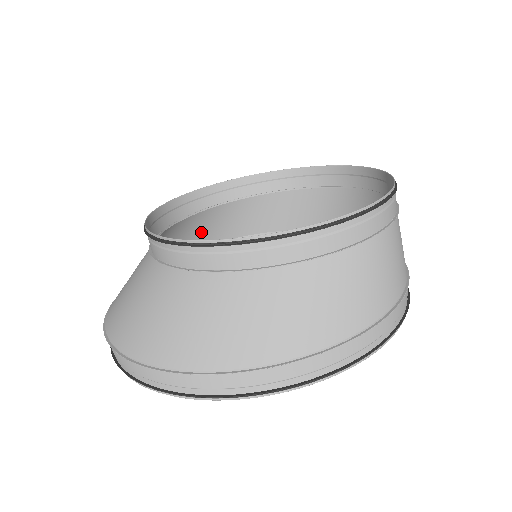
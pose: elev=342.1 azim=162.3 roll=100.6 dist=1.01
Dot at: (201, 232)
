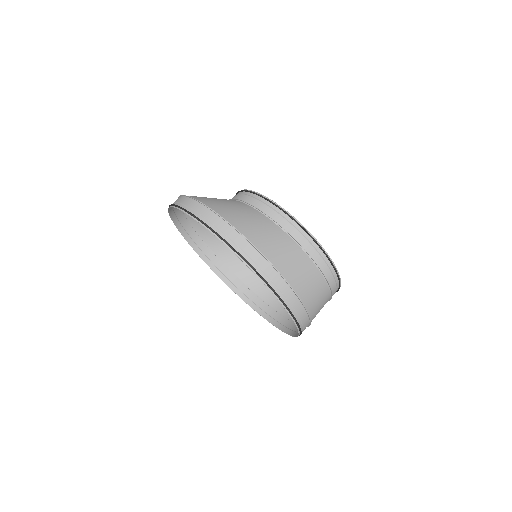
Dot at: occluded
